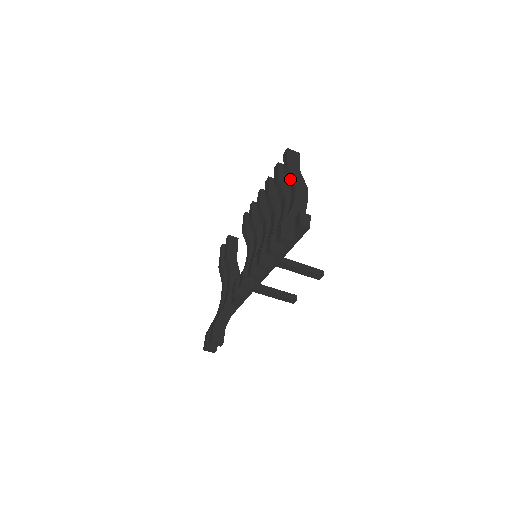
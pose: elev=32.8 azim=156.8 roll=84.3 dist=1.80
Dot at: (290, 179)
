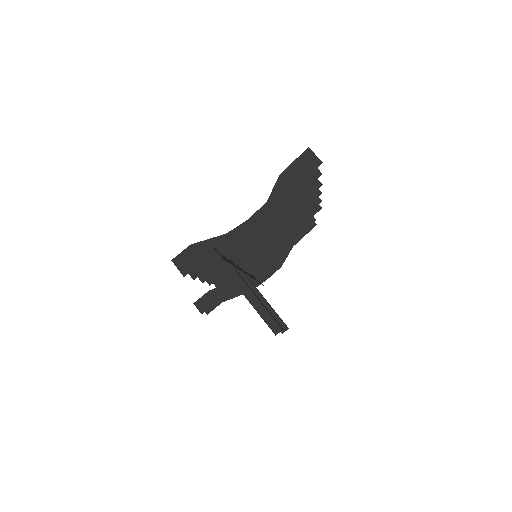
Dot at: (271, 194)
